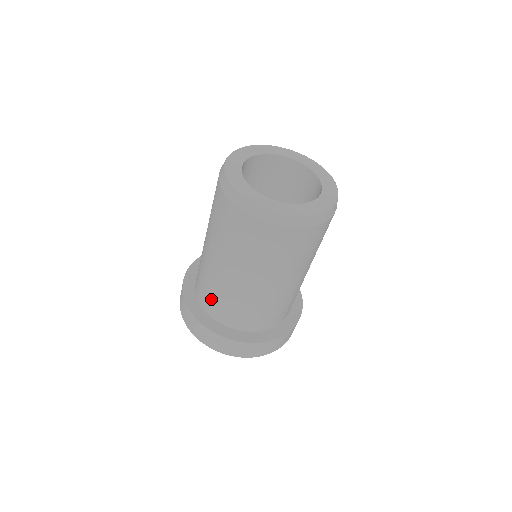
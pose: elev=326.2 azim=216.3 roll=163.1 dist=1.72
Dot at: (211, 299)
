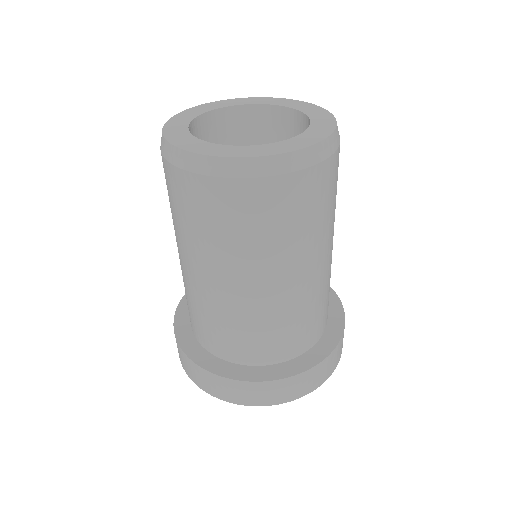
Dot at: occluded
